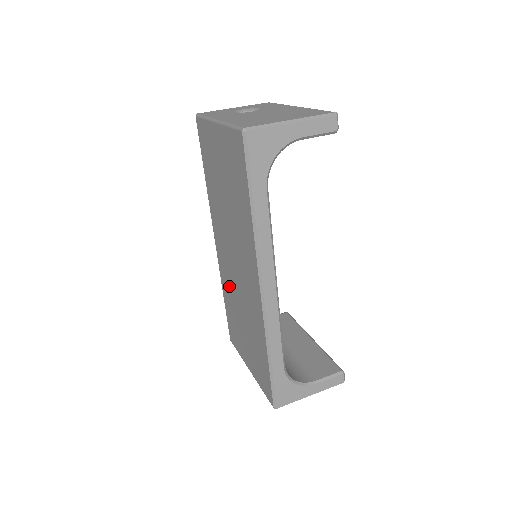
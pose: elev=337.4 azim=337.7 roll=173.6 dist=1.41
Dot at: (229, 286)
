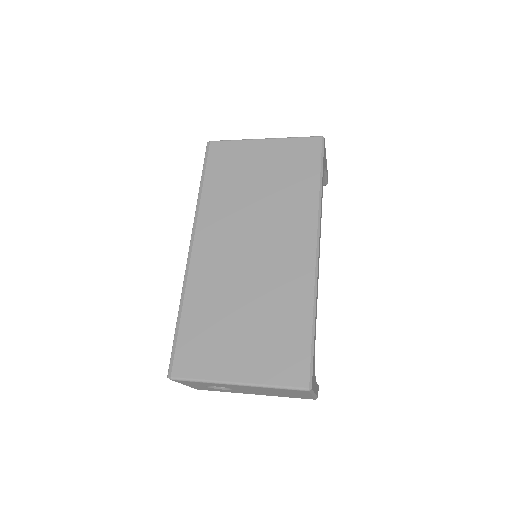
Dot at: (217, 285)
